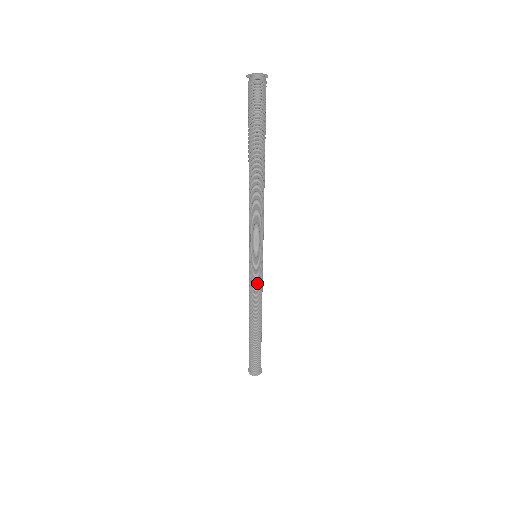
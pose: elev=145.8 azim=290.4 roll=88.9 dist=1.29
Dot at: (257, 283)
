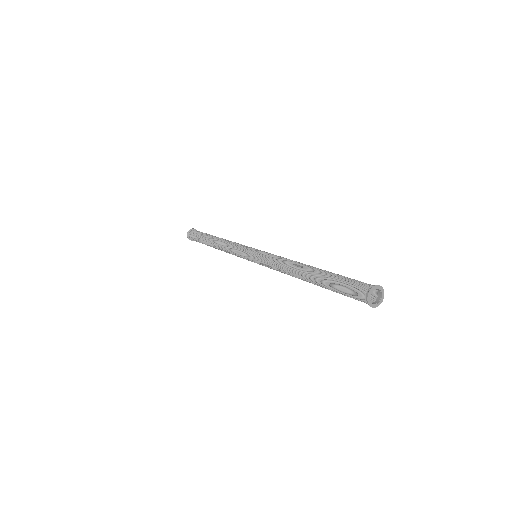
Dot at: occluded
